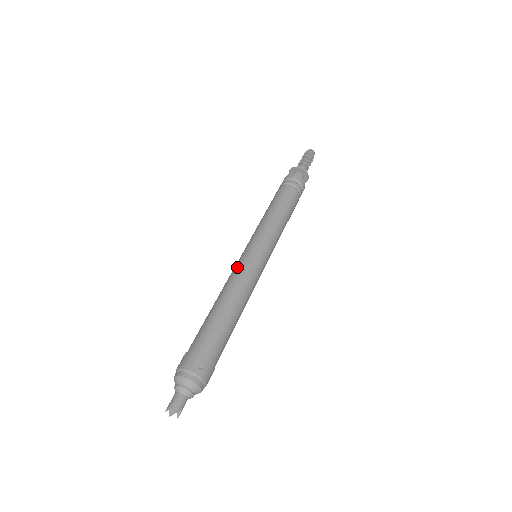
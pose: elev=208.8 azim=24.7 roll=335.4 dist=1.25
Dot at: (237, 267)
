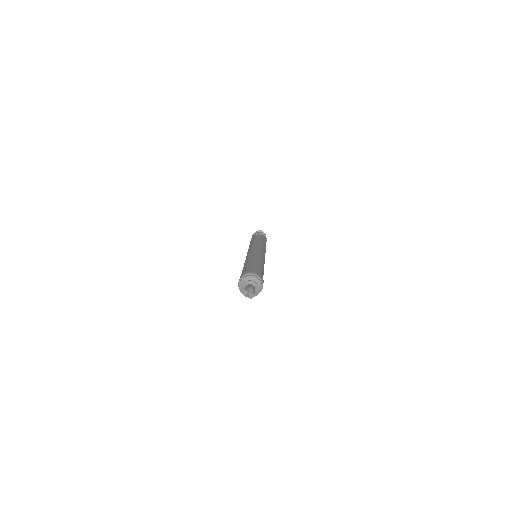
Dot at: (256, 251)
